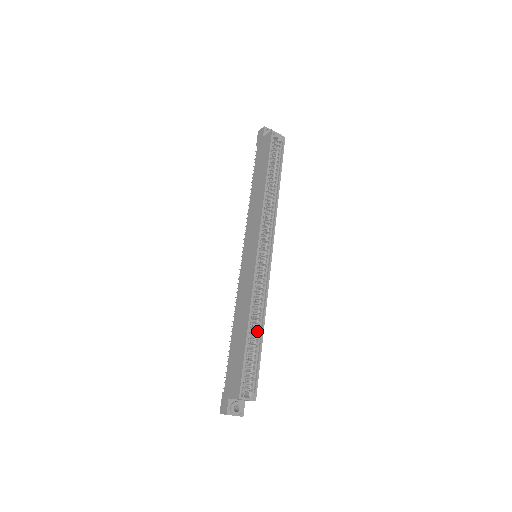
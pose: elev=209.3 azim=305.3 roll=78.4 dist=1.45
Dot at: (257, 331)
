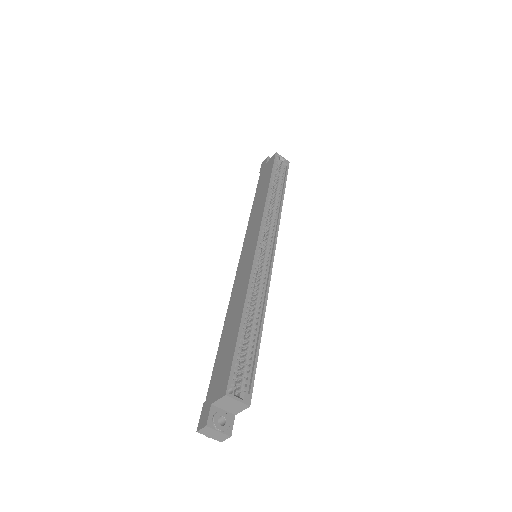
Dot at: (255, 325)
